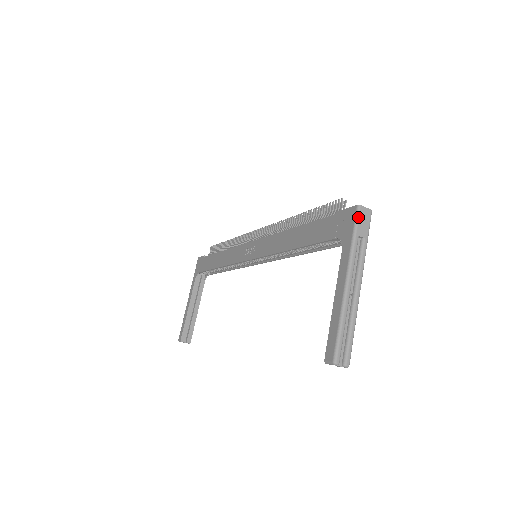
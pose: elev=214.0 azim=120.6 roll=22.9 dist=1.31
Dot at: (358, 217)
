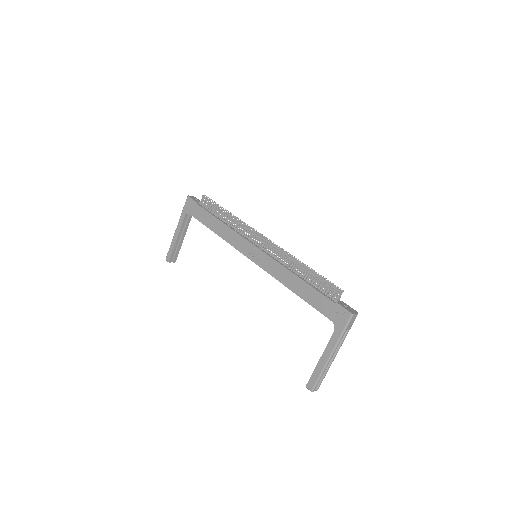
Dot at: (350, 321)
